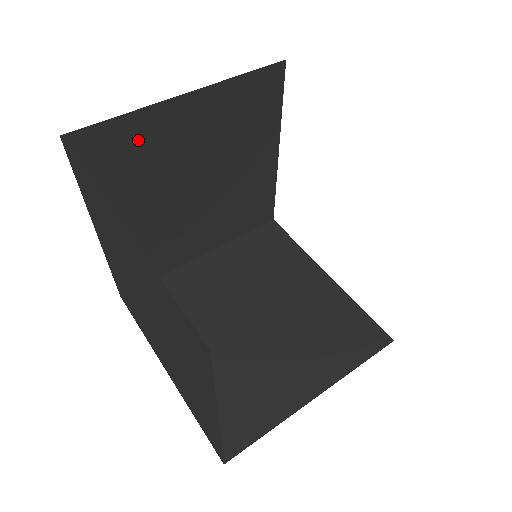
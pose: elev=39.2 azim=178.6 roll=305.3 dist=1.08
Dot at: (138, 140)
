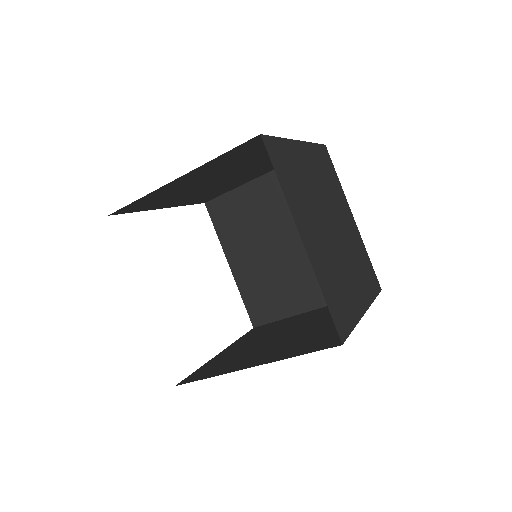
Dot at: (159, 195)
